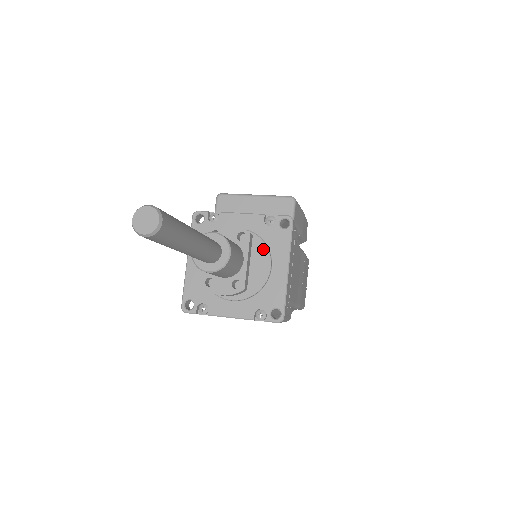
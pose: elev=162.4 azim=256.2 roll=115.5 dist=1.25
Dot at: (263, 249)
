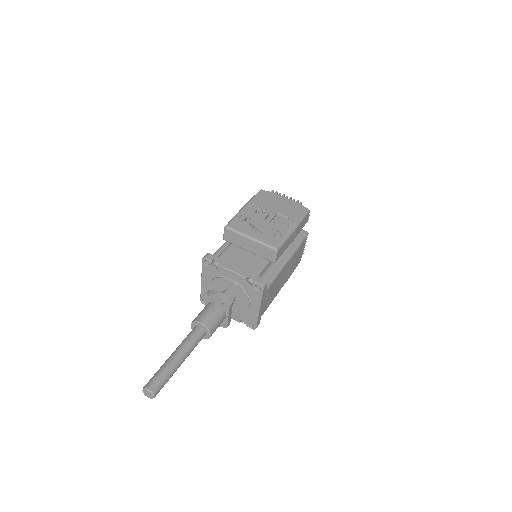
Dot at: (244, 297)
